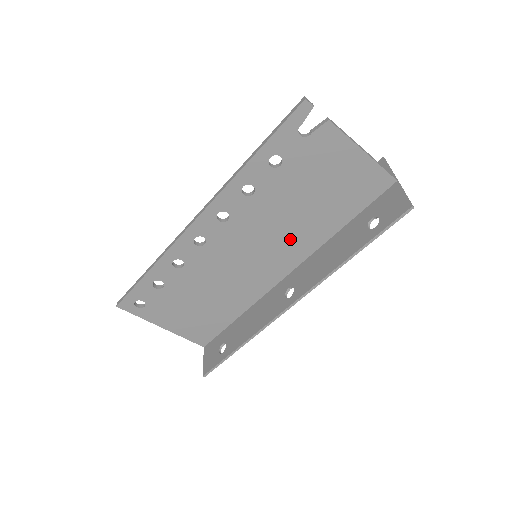
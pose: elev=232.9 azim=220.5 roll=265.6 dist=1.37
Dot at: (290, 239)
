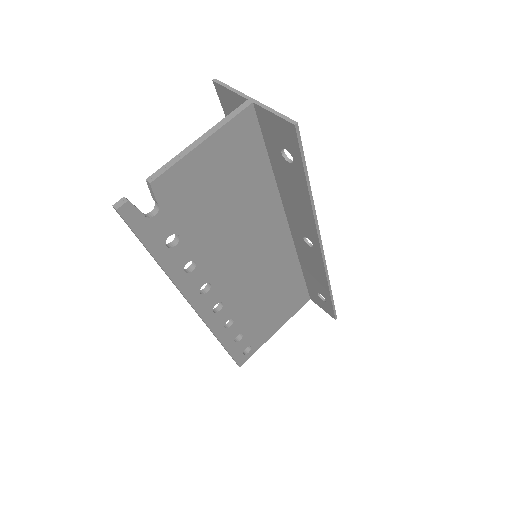
Dot at: (257, 225)
